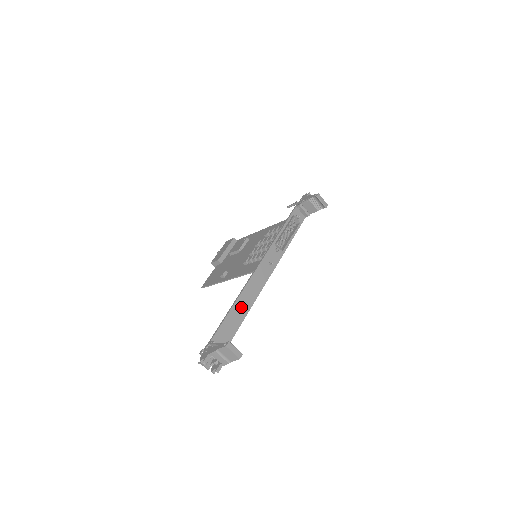
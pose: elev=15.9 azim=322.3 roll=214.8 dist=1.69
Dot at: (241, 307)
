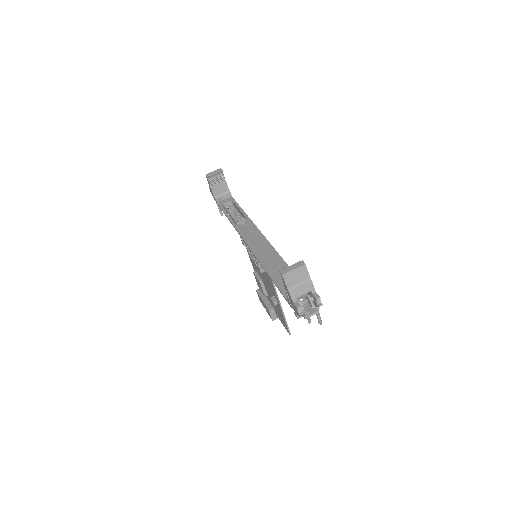
Dot at: (274, 266)
